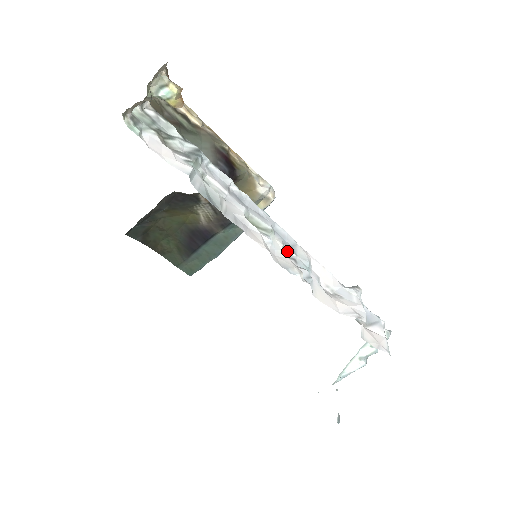
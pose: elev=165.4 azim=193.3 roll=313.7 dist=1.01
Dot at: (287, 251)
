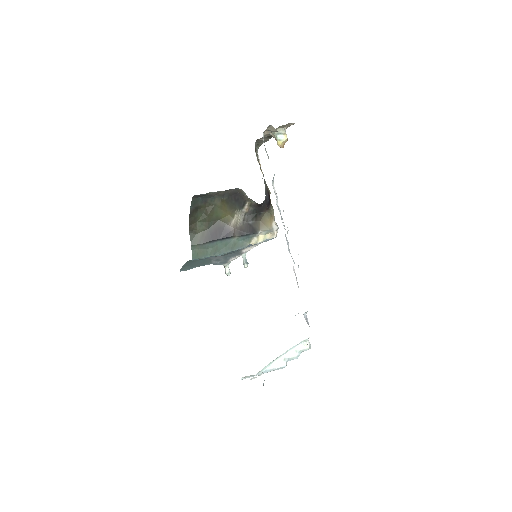
Dot at: occluded
